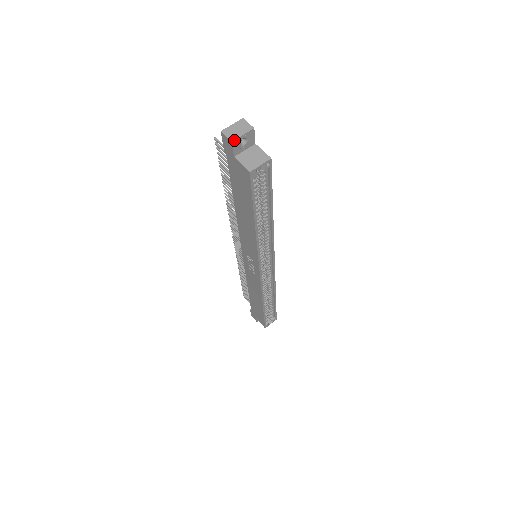
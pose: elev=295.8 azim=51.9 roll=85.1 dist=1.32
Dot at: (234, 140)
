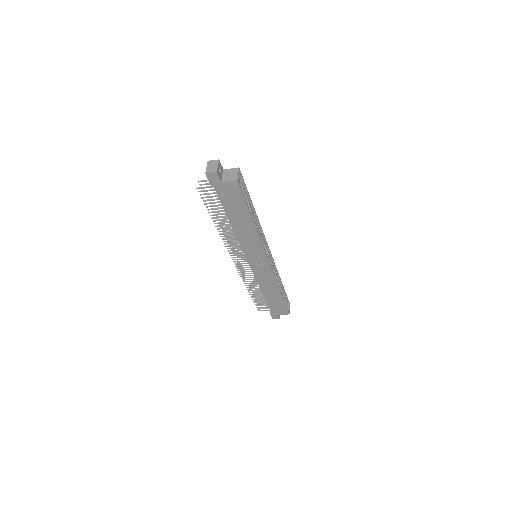
Dot at: (217, 171)
